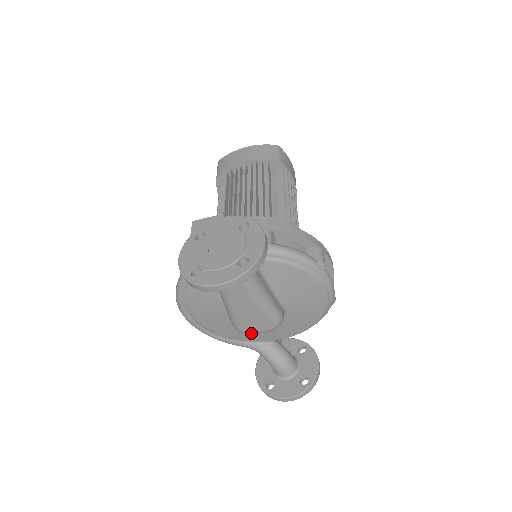
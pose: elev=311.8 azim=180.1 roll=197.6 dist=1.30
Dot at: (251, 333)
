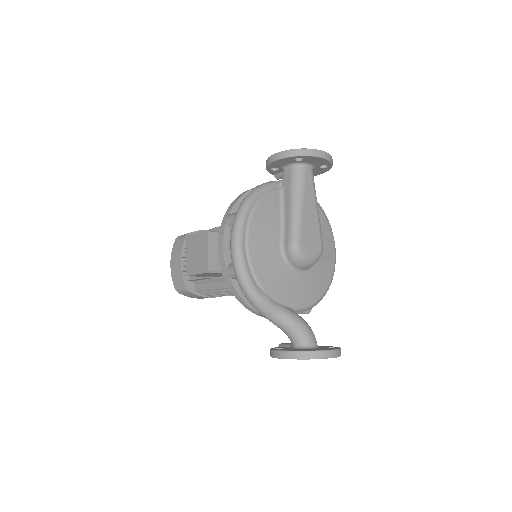
Dot at: (305, 253)
